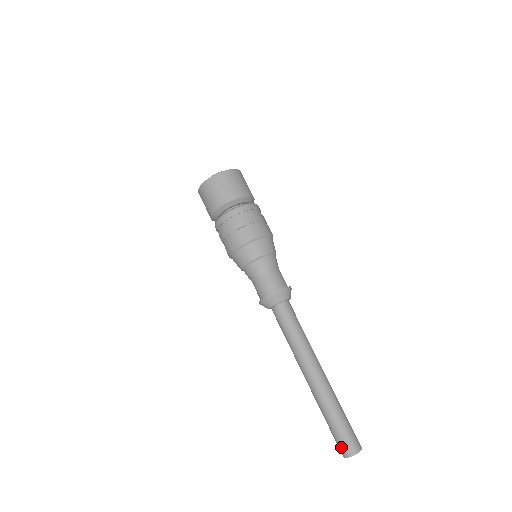
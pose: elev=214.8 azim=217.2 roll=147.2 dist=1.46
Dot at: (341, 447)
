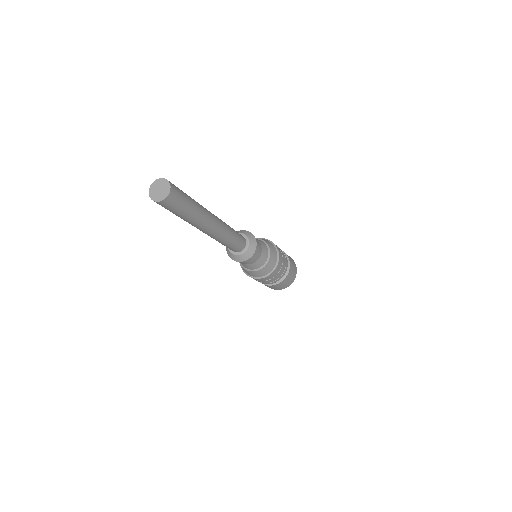
Dot at: occluded
